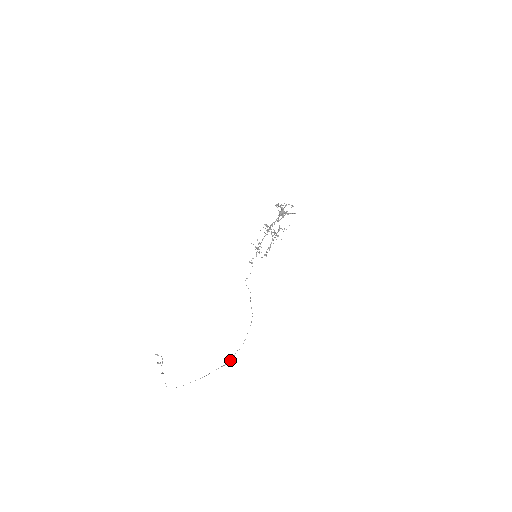
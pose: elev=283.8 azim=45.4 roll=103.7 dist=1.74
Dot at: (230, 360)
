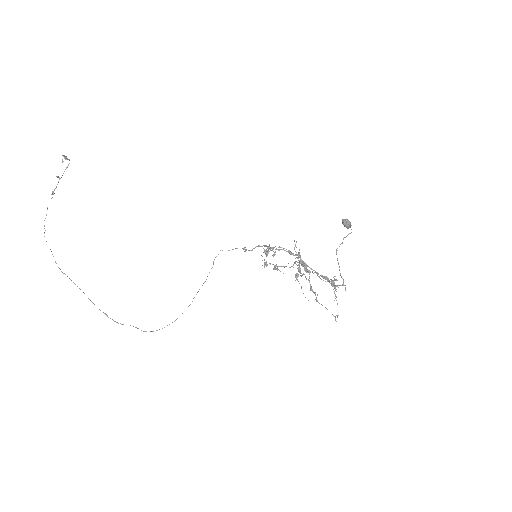
Dot at: (117, 322)
